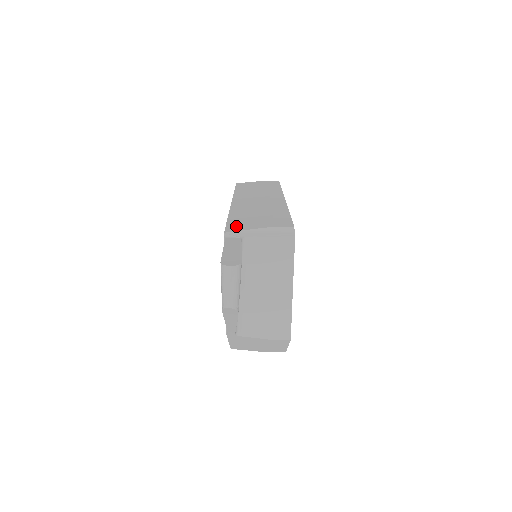
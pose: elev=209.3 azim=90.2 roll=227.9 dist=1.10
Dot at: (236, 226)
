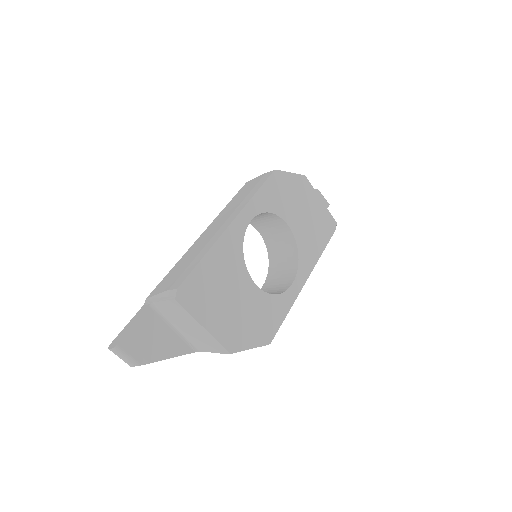
Dot at: (158, 287)
